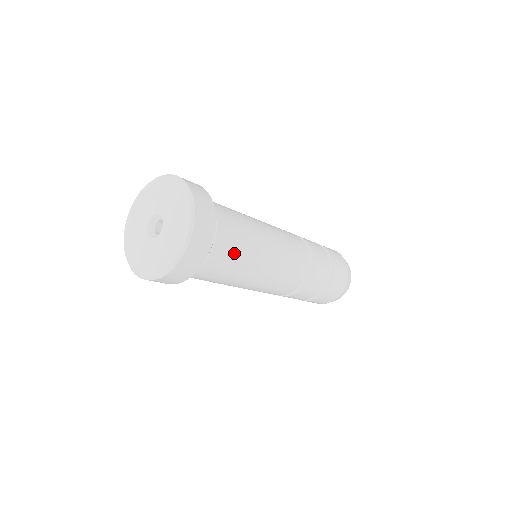
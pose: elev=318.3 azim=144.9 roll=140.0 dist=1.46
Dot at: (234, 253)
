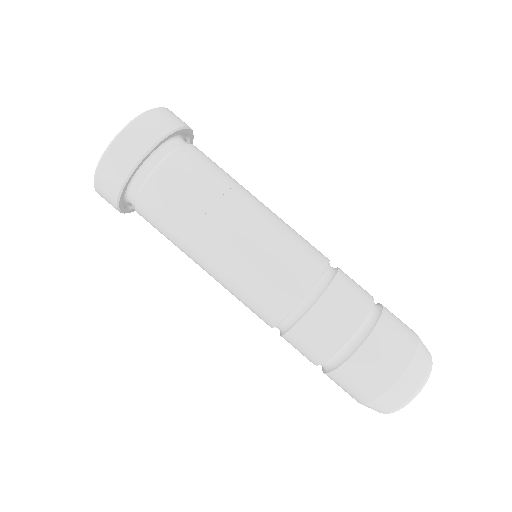
Dot at: (178, 198)
